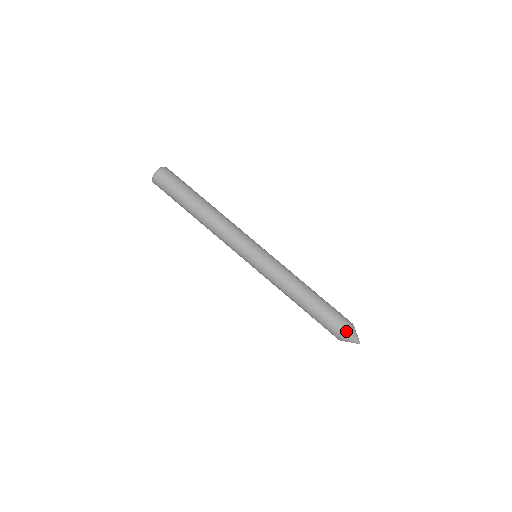
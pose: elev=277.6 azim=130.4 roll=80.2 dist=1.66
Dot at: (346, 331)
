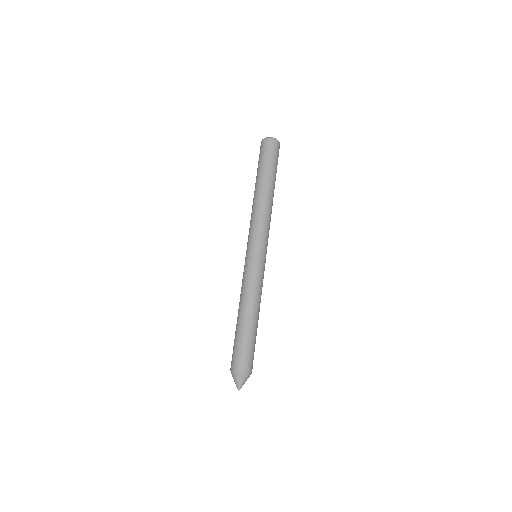
Dot at: (250, 370)
